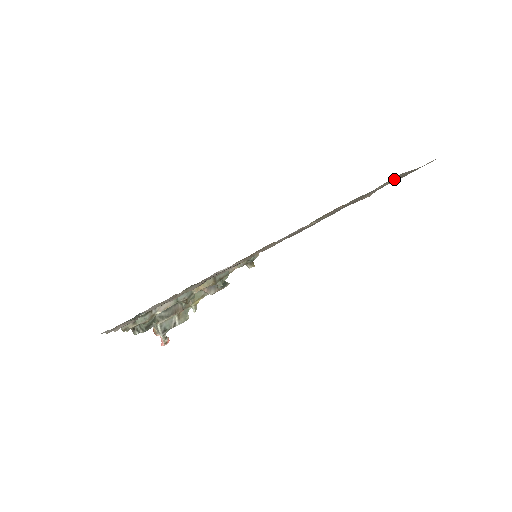
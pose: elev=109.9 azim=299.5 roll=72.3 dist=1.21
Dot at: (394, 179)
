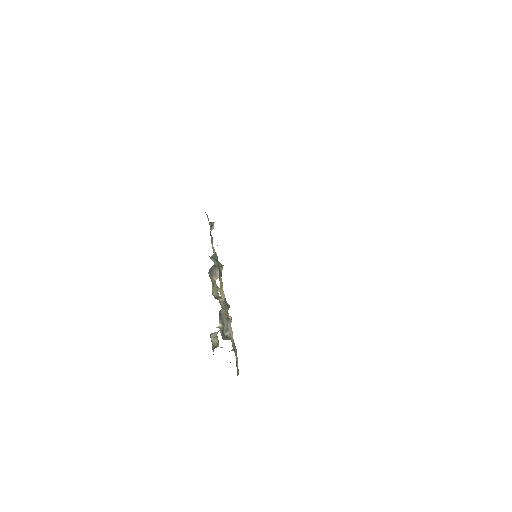
Dot at: occluded
